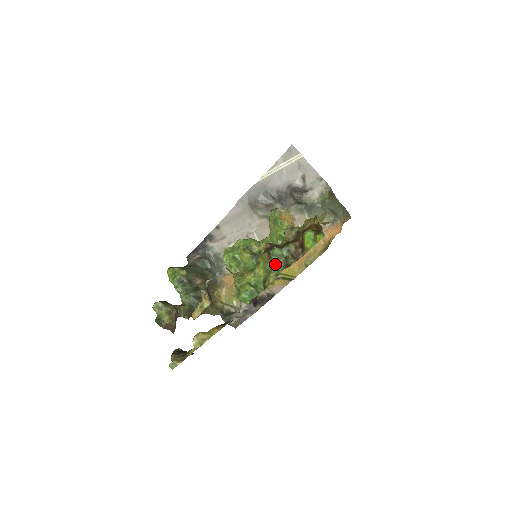
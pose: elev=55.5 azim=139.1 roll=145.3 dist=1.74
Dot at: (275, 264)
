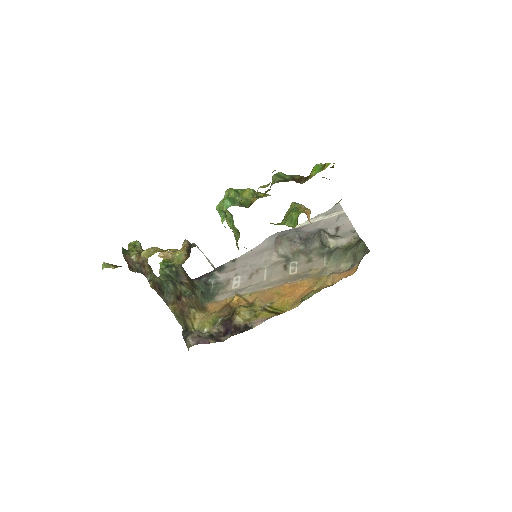
Dot at: (272, 184)
